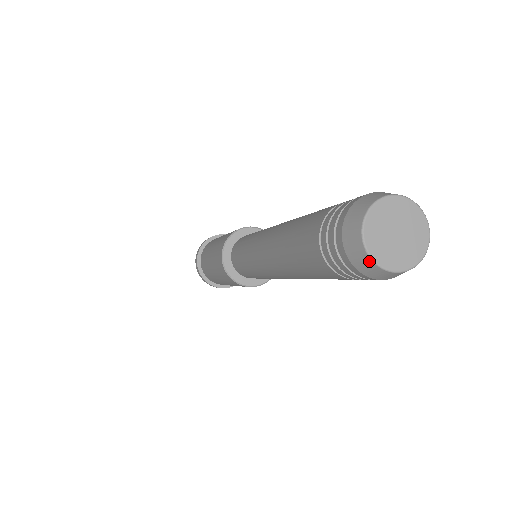
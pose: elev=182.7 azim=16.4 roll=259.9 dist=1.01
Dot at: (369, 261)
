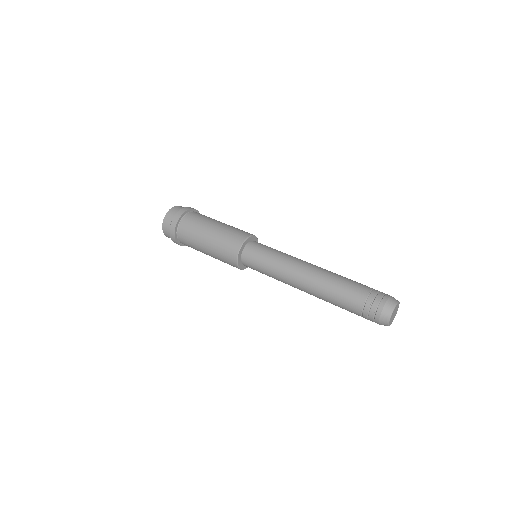
Dot at: (388, 321)
